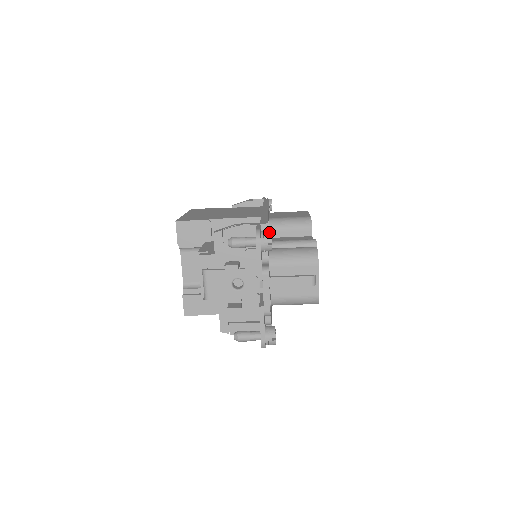
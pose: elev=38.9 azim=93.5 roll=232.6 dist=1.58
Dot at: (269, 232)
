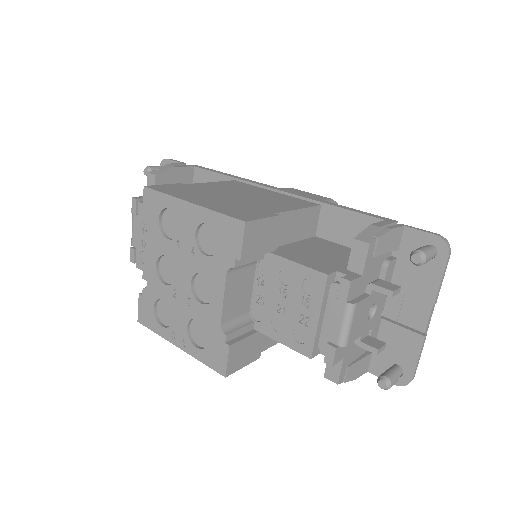
Dot at: occluded
